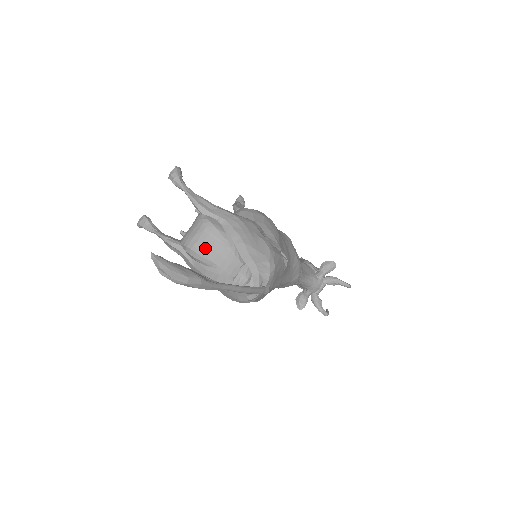
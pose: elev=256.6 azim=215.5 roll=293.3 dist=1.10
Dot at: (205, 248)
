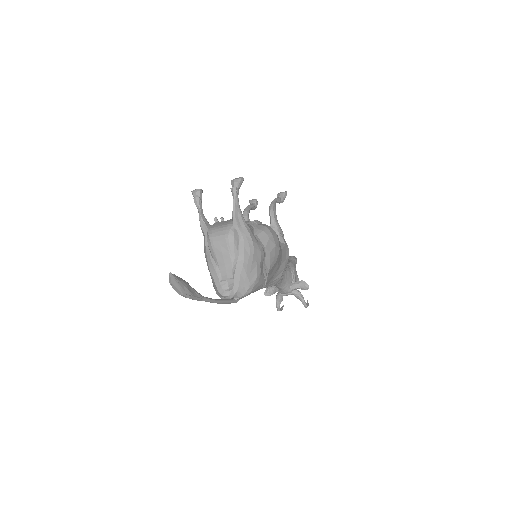
Dot at: (219, 249)
